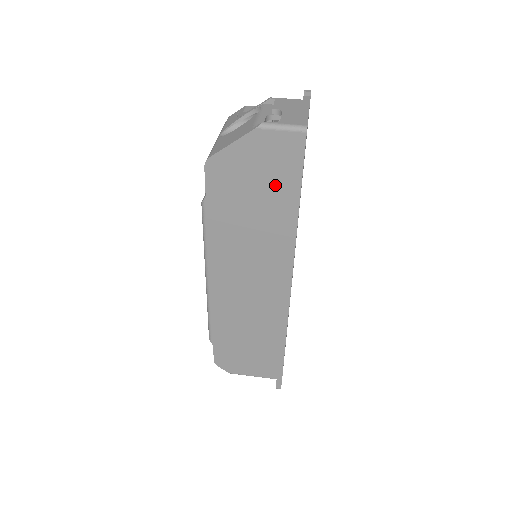
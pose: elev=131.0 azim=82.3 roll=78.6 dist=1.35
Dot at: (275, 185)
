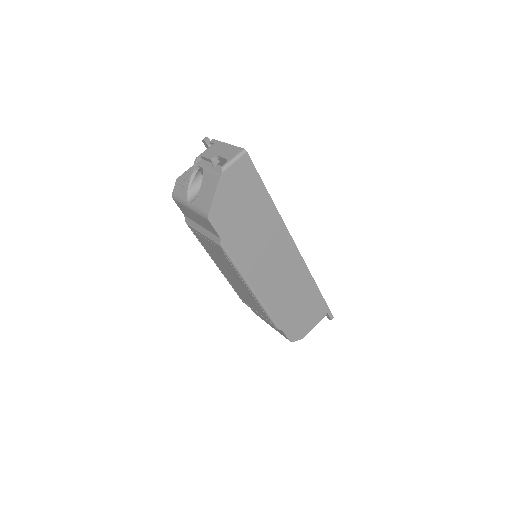
Dot at: (251, 196)
